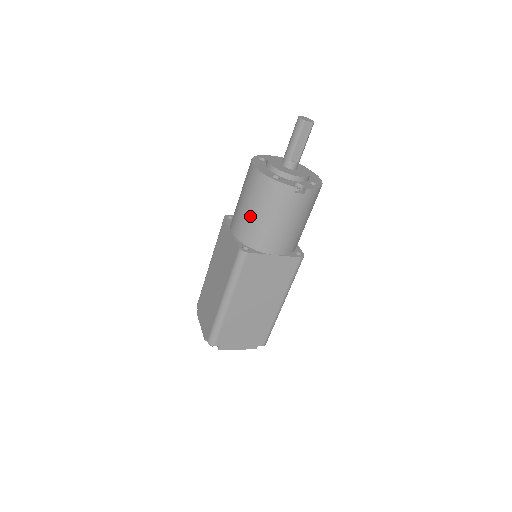
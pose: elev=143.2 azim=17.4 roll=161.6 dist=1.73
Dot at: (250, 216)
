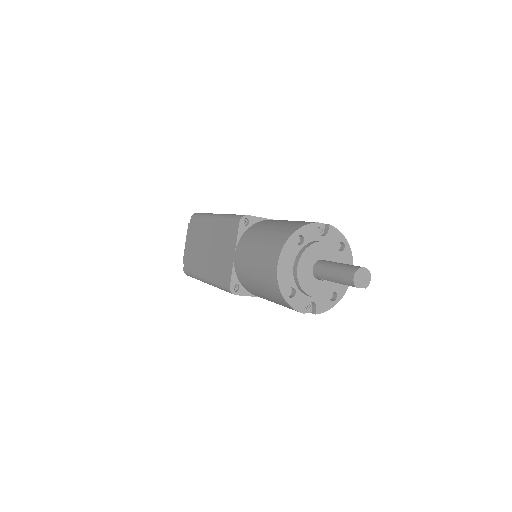
Dot at: (252, 281)
